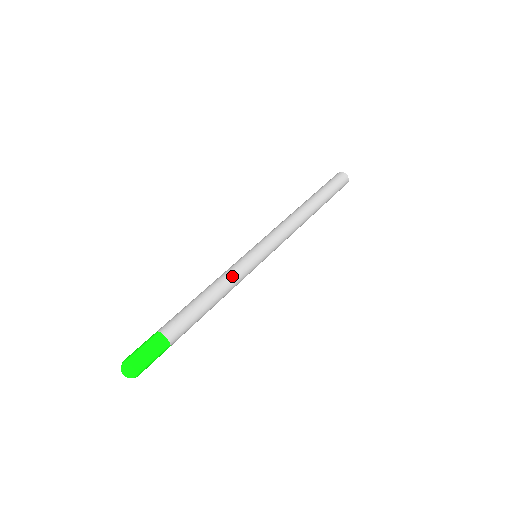
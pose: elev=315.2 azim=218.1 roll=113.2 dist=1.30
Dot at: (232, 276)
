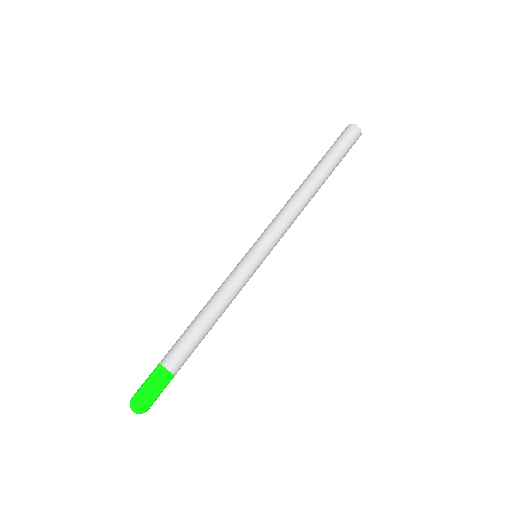
Dot at: (232, 290)
